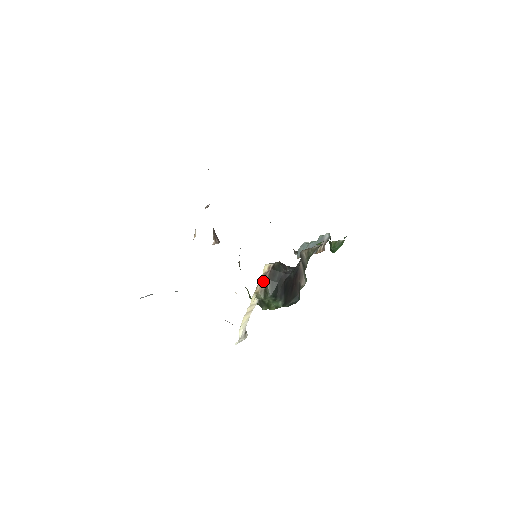
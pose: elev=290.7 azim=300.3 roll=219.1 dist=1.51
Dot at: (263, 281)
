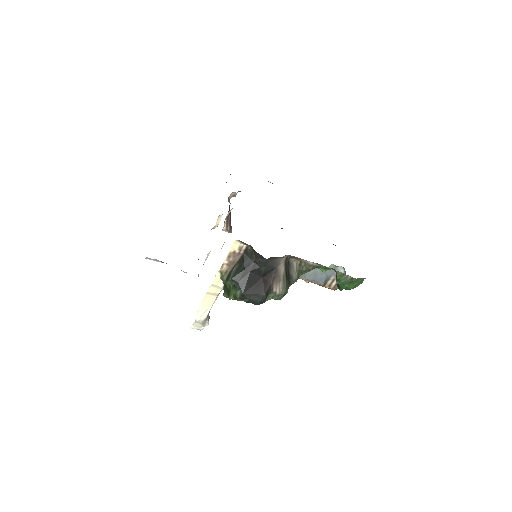
Dot at: (231, 262)
